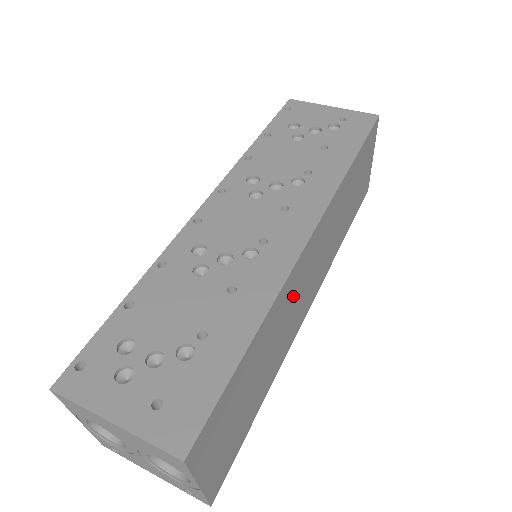
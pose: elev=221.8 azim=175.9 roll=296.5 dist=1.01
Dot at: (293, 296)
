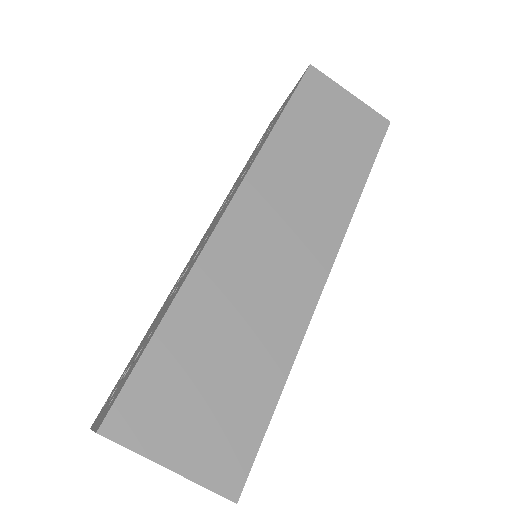
Dot at: (246, 263)
